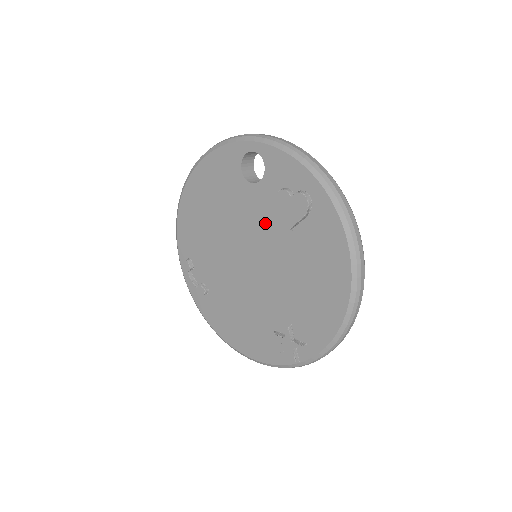
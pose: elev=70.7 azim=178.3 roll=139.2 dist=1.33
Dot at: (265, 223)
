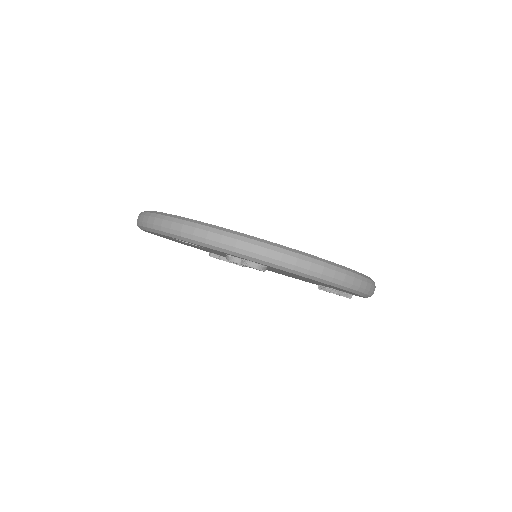
Dot at: occluded
